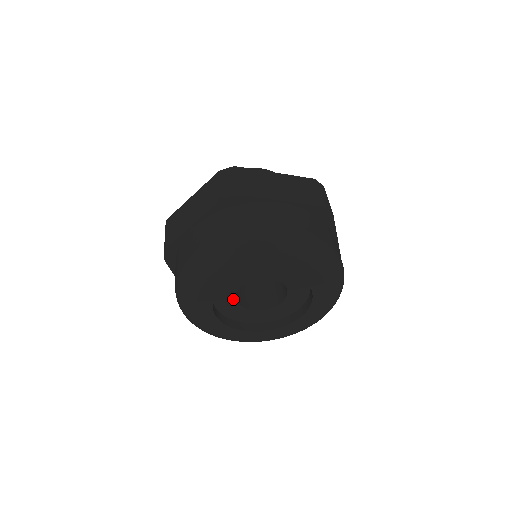
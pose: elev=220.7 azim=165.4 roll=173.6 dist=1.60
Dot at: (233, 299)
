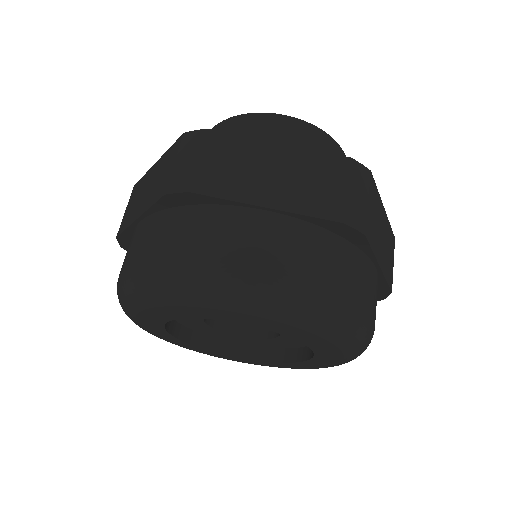
Dot at: (203, 323)
